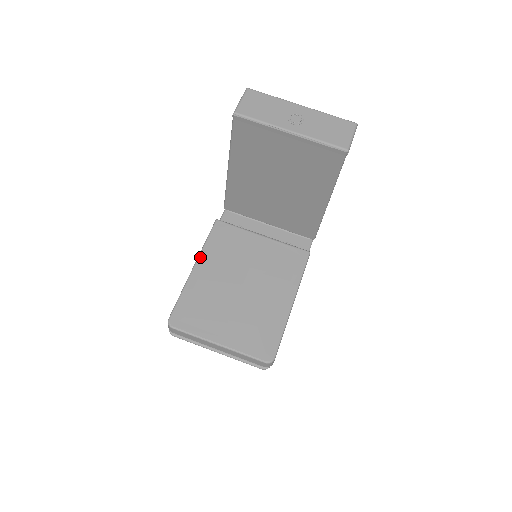
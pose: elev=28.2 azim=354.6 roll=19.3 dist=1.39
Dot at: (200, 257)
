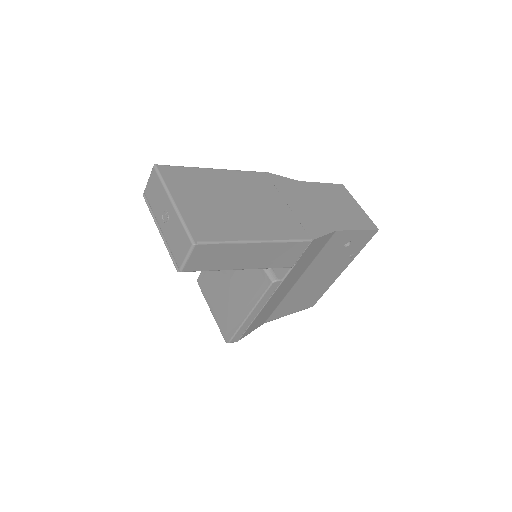
Dot at: occluded
